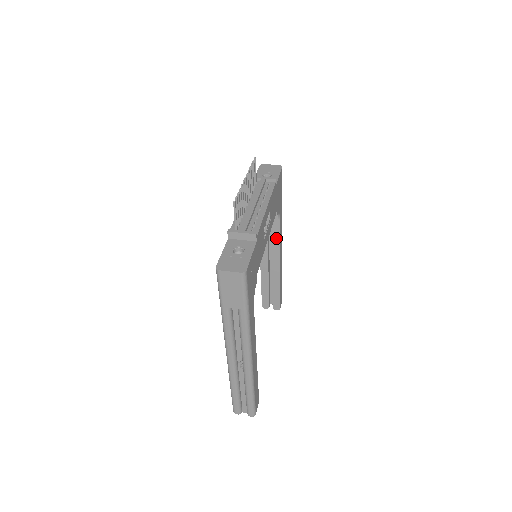
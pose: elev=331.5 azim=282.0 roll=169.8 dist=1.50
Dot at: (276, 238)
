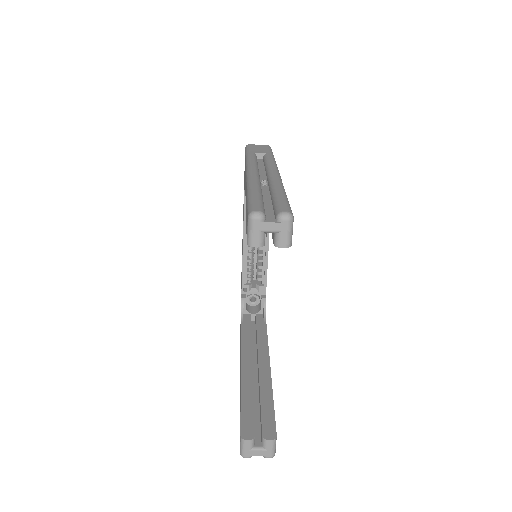
Dot at: (262, 339)
